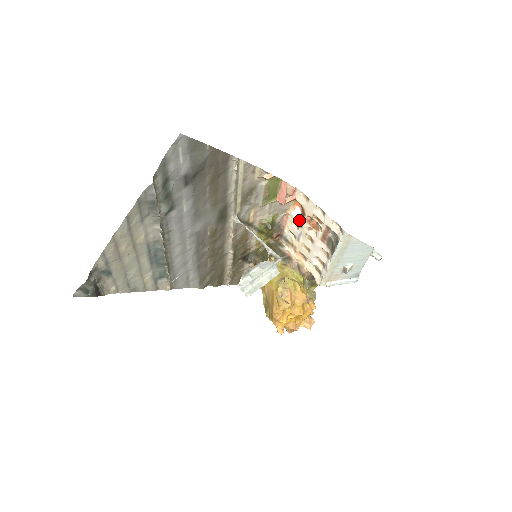
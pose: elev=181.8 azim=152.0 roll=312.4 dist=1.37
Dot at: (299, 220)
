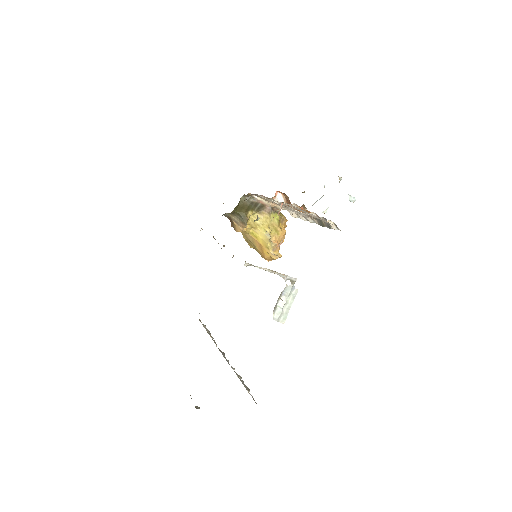
Dot at: occluded
